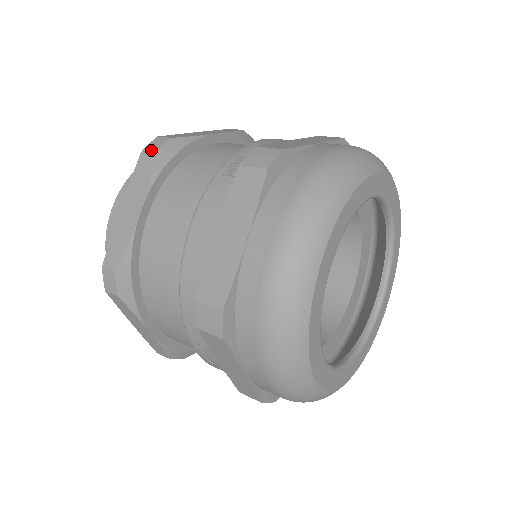
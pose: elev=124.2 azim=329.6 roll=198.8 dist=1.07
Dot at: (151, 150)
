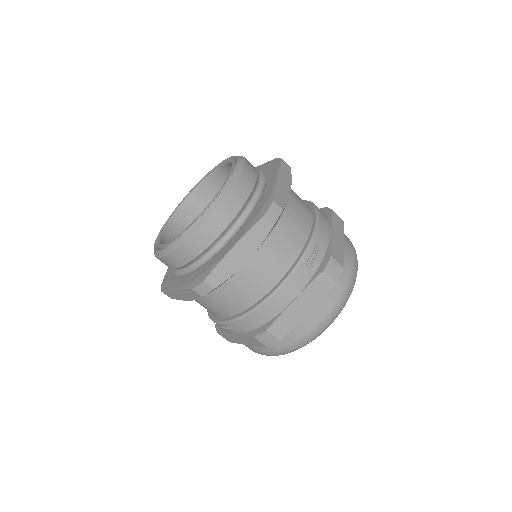
Dot at: (272, 219)
